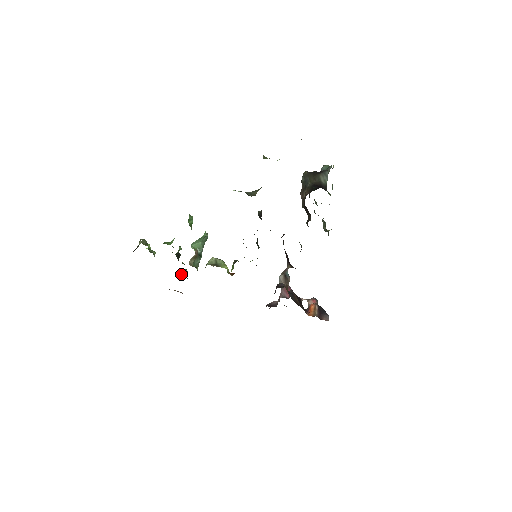
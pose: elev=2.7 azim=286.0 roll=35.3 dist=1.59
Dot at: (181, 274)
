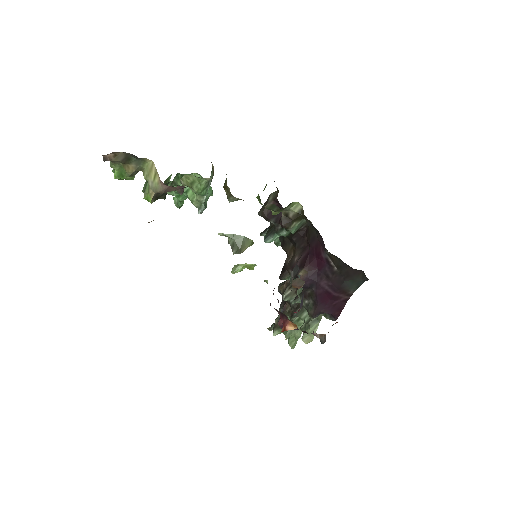
Dot at: (181, 179)
